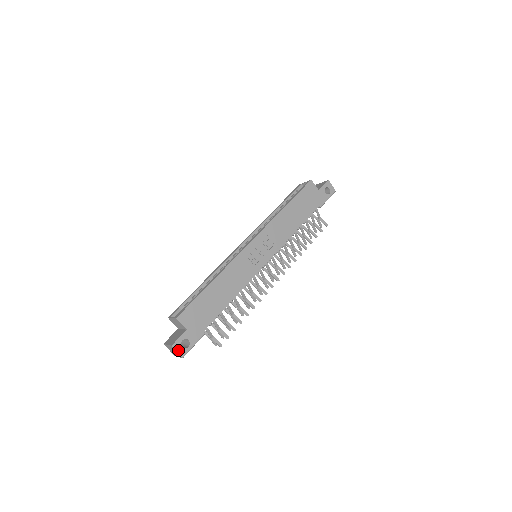
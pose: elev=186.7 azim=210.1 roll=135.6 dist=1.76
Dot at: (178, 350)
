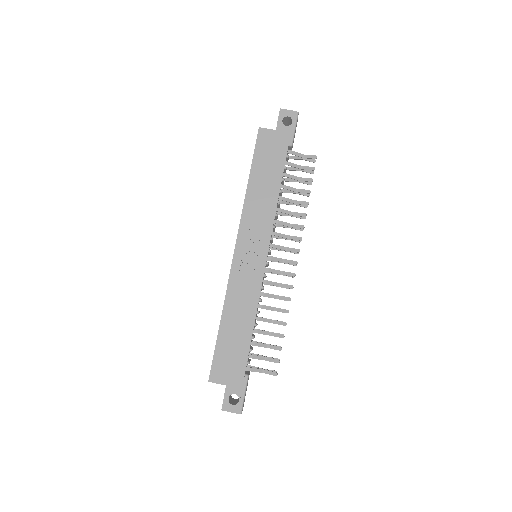
Dot at: (231, 410)
